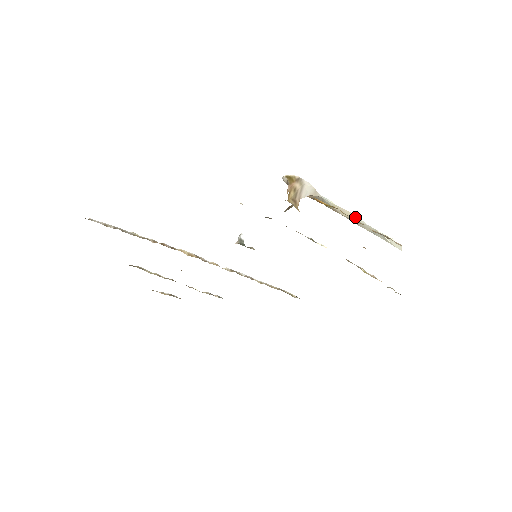
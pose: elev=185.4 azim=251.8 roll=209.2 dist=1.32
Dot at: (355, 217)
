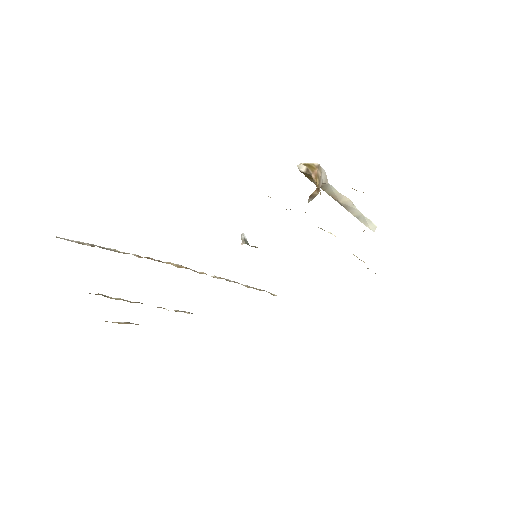
Dot at: (350, 203)
